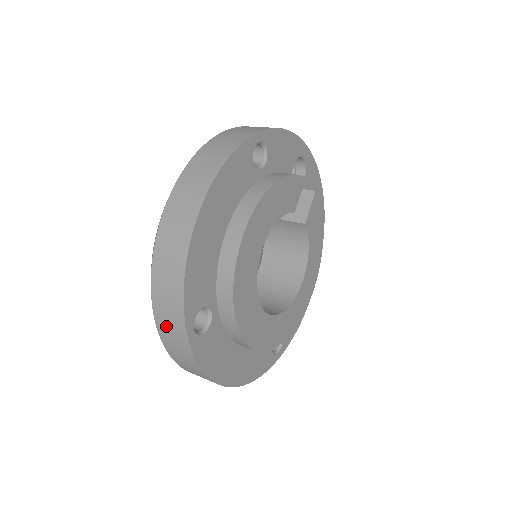
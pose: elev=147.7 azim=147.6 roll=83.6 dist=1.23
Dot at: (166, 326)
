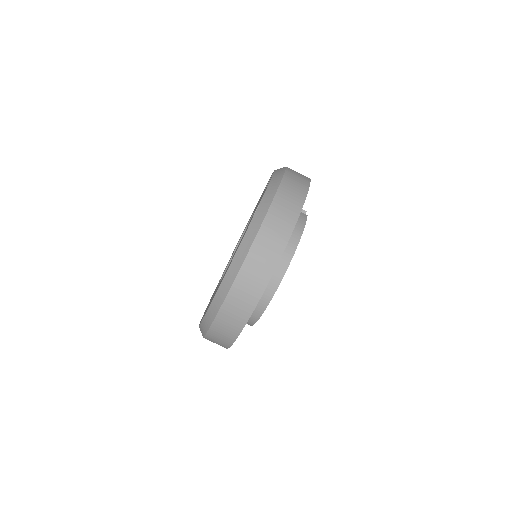
Dot at: (215, 338)
